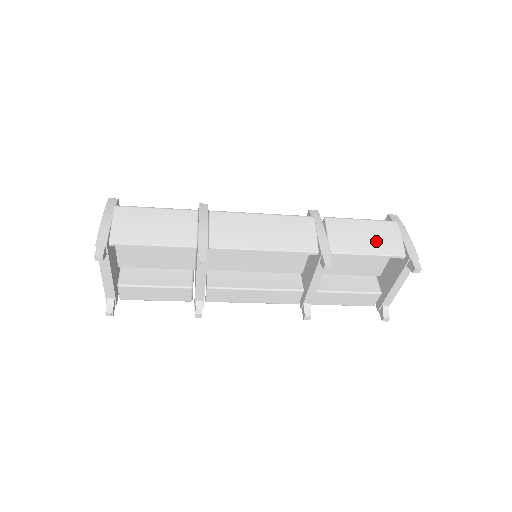
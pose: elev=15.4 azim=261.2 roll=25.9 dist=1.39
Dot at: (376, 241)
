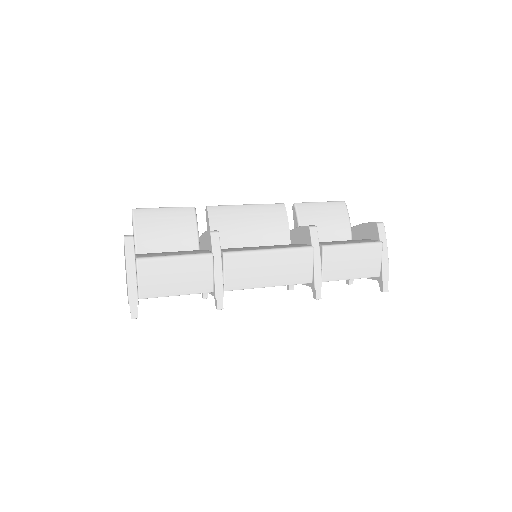
Dot at: (360, 266)
